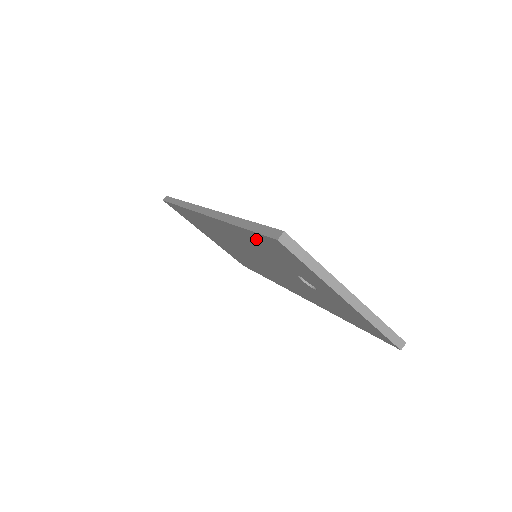
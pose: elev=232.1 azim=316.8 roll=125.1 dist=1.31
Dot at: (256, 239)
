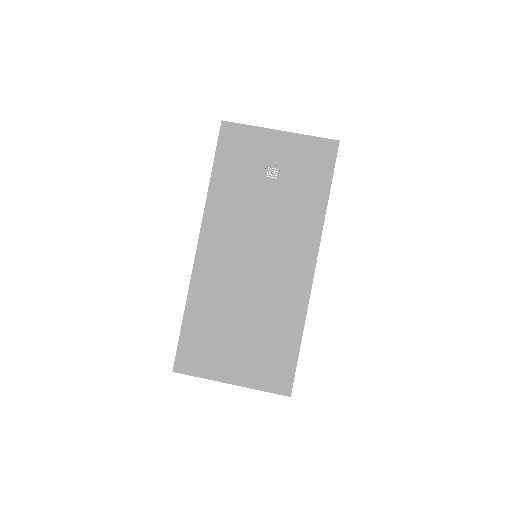
Dot at: (224, 166)
